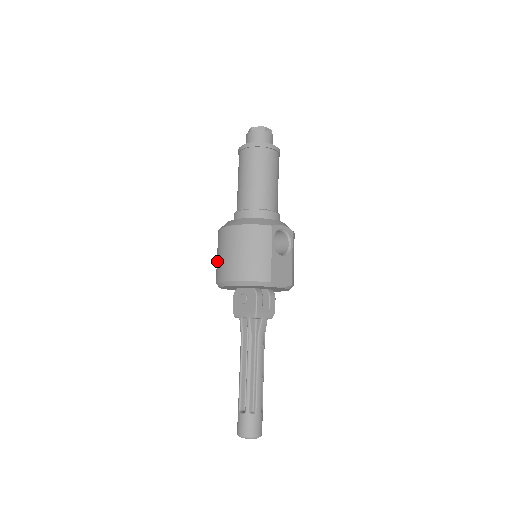
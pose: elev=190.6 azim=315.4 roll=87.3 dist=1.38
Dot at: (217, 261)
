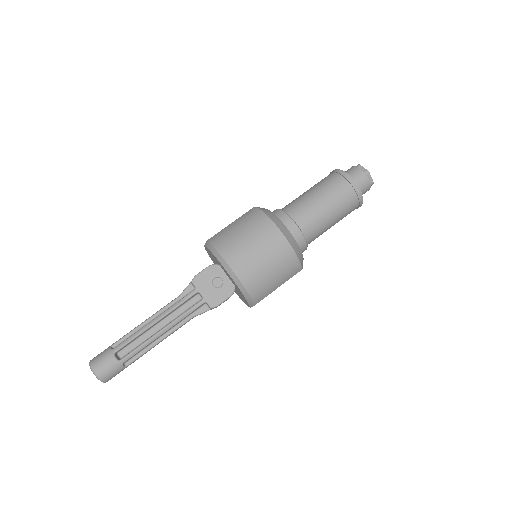
Dot at: (238, 237)
